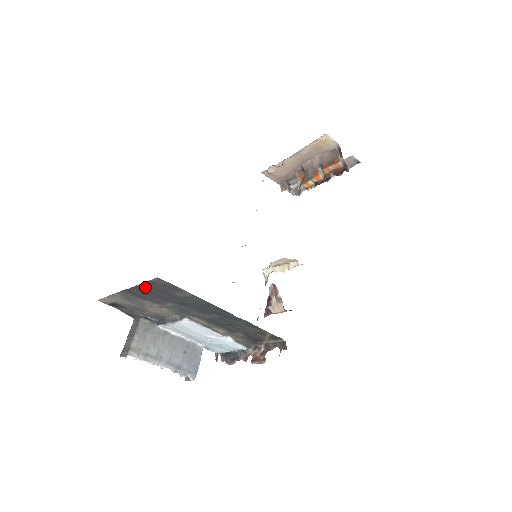
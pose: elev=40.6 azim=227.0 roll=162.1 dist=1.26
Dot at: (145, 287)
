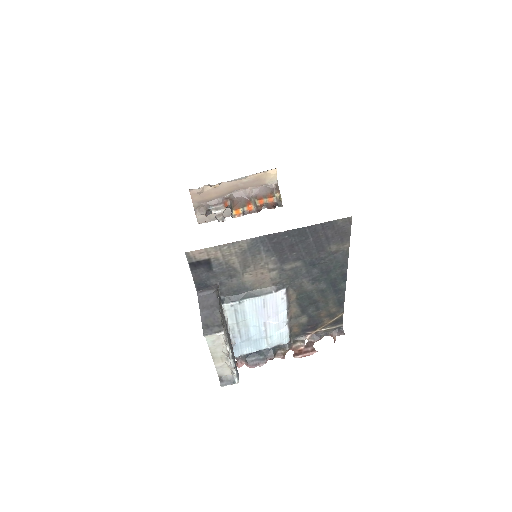
Dot at: (309, 231)
